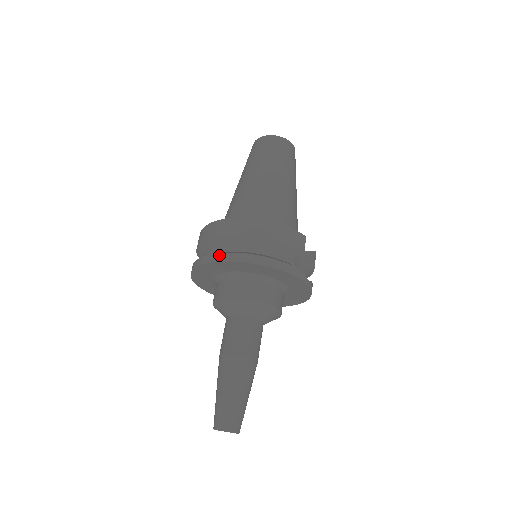
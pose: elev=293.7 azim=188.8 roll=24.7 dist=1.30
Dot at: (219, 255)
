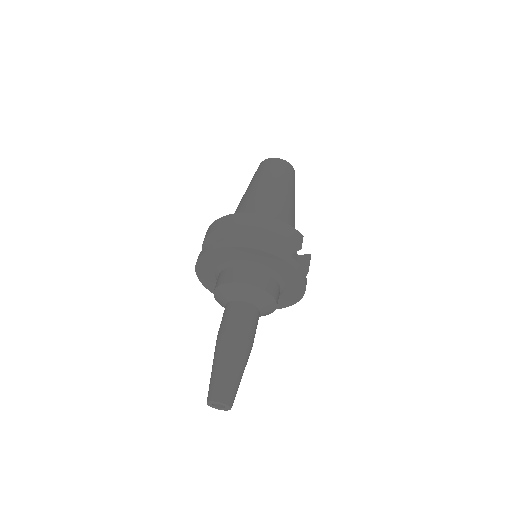
Dot at: (225, 242)
